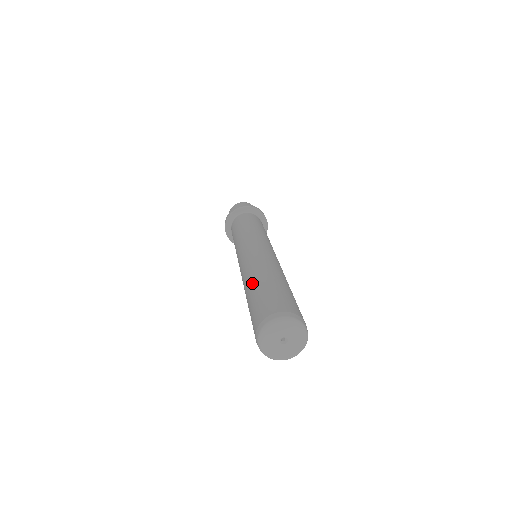
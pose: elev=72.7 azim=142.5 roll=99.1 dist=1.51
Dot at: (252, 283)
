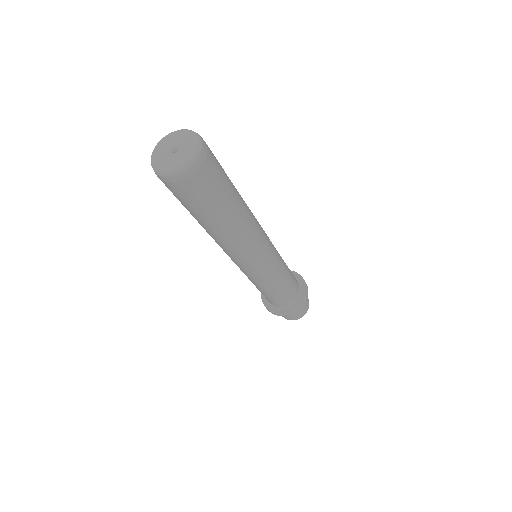
Dot at: occluded
